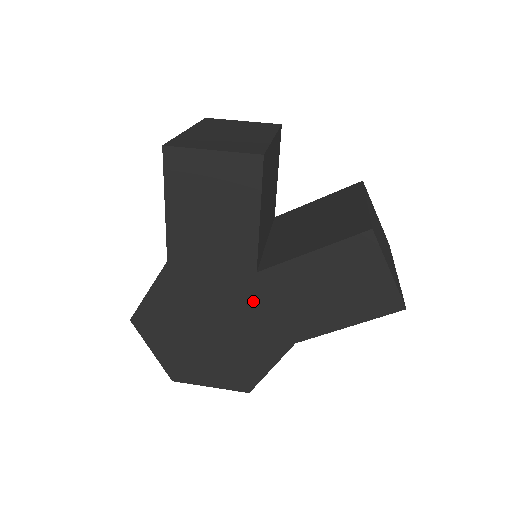
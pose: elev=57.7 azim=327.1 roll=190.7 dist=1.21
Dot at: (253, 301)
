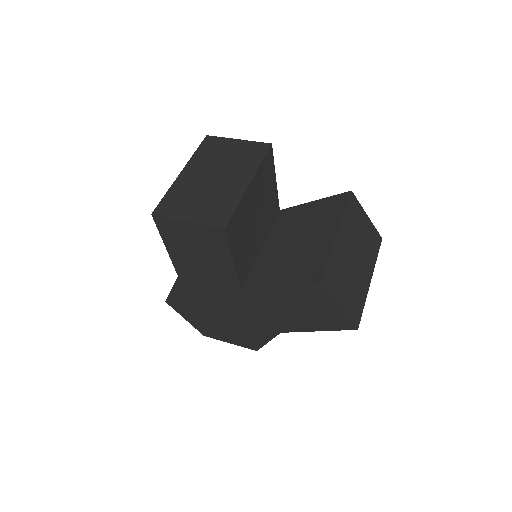
Dot at: (244, 306)
